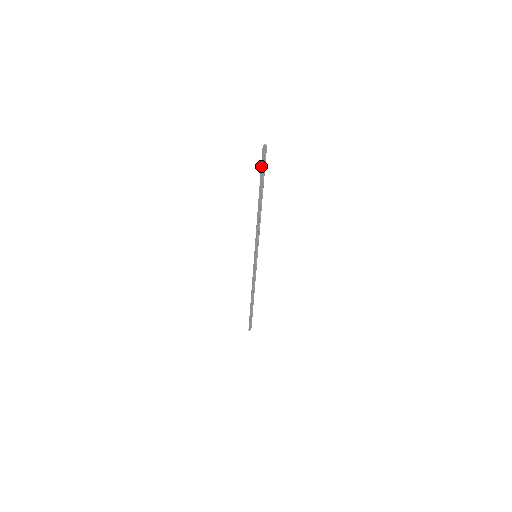
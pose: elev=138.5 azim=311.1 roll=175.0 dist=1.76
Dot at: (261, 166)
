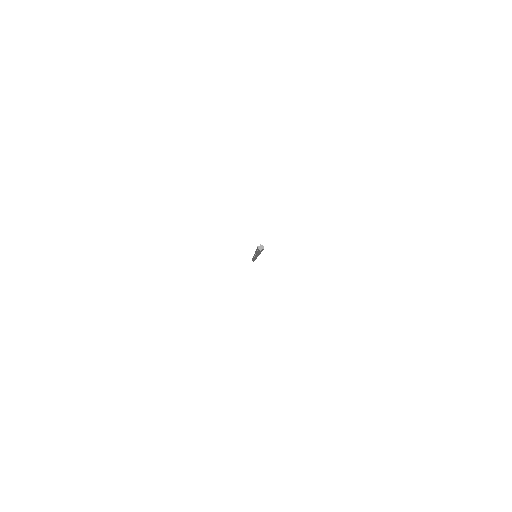
Dot at: (256, 249)
